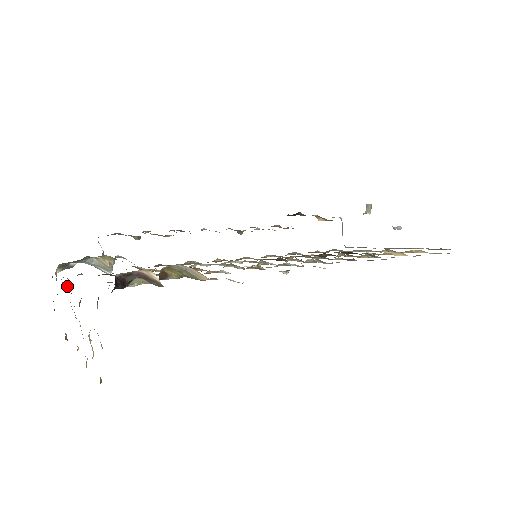
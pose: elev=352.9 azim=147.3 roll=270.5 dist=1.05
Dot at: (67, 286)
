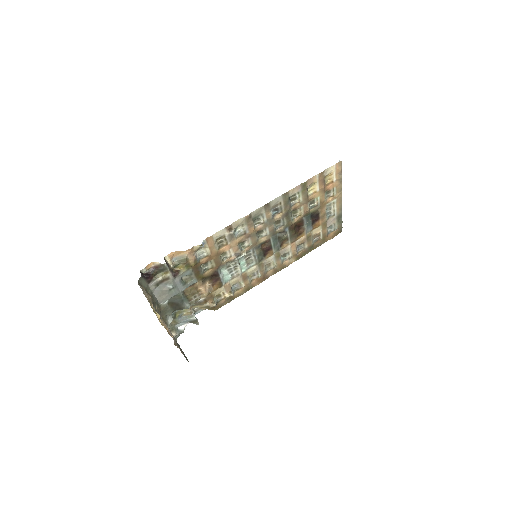
Dot at: occluded
